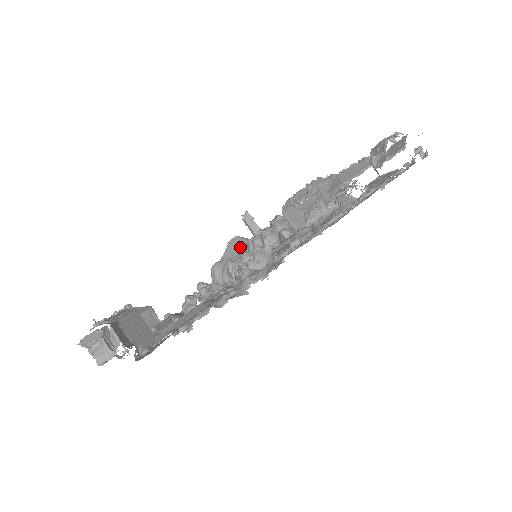
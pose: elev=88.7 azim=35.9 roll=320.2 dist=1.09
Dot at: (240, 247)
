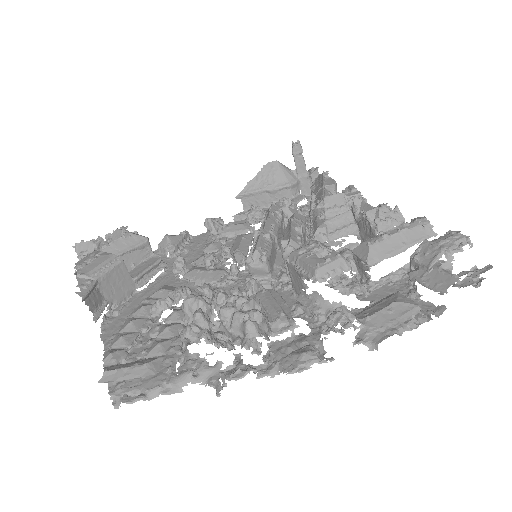
Dot at: (273, 179)
